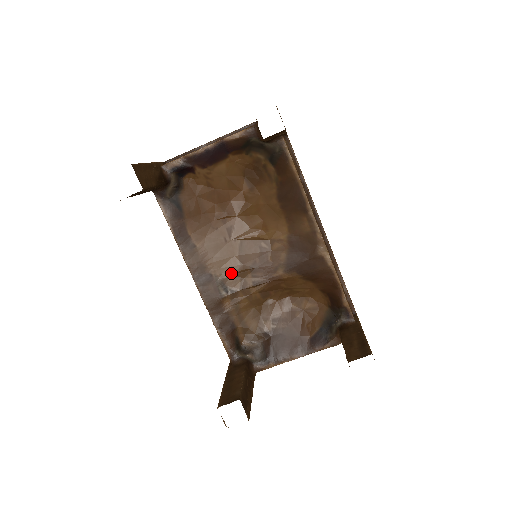
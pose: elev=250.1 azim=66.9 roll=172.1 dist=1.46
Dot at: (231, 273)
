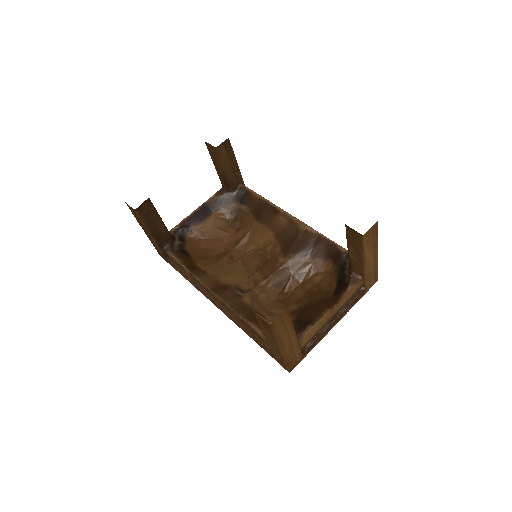
Dot at: (242, 280)
